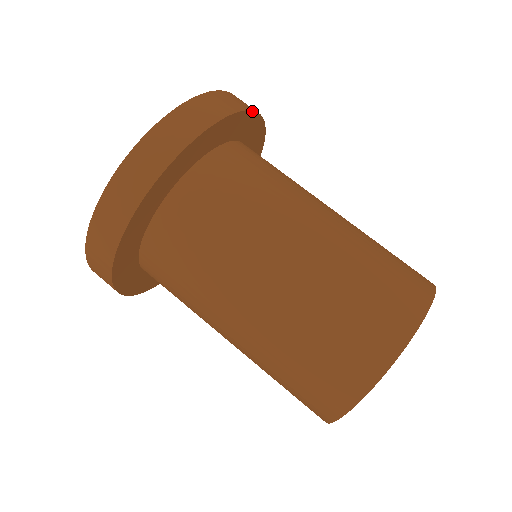
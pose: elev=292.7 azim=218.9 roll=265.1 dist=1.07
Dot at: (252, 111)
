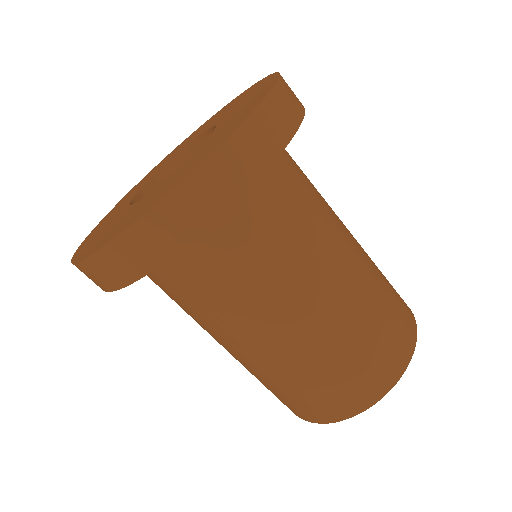
Dot at: (276, 158)
